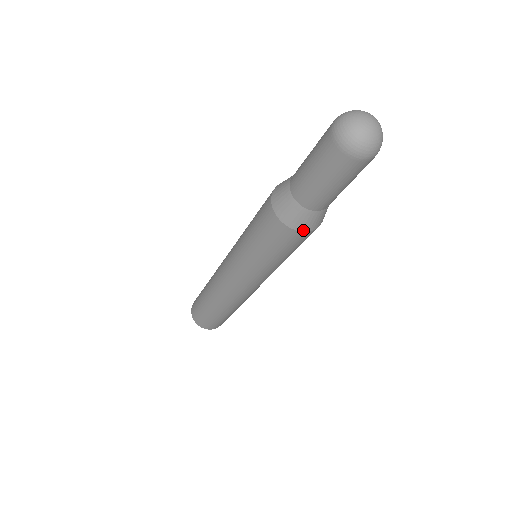
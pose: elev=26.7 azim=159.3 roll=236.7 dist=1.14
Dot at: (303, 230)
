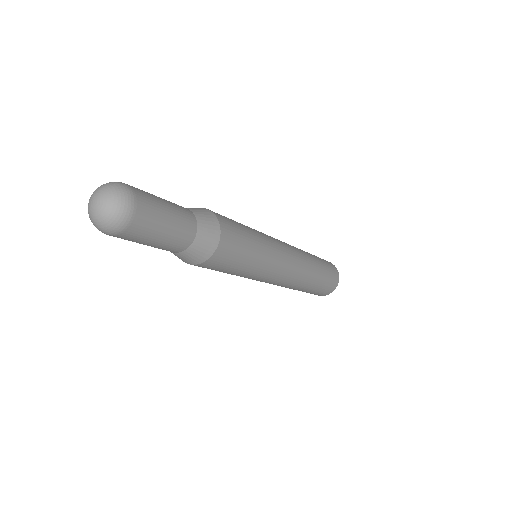
Dot at: (213, 251)
